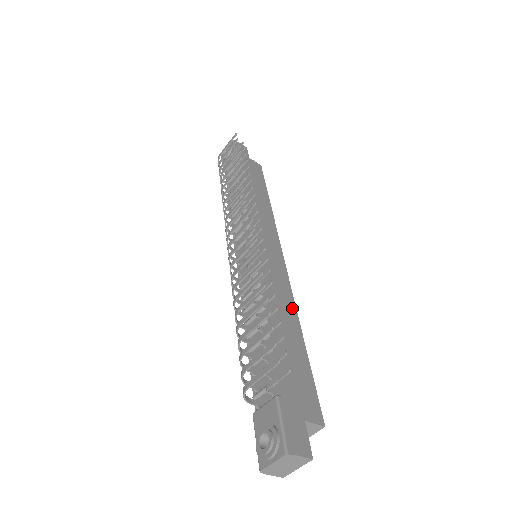
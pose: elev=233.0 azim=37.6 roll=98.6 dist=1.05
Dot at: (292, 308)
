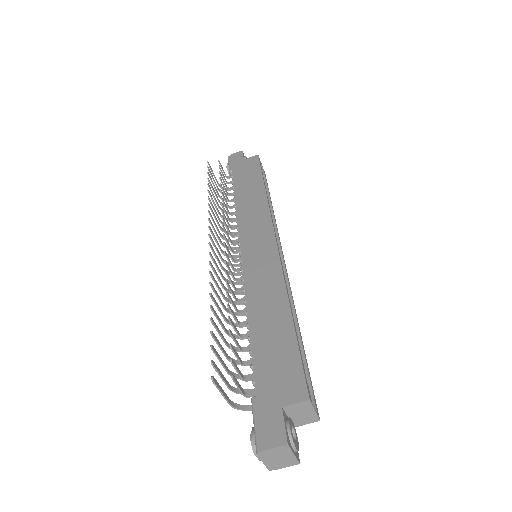
Dot at: (280, 290)
